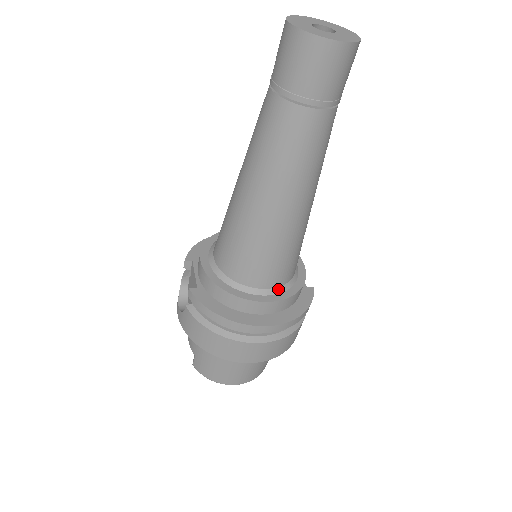
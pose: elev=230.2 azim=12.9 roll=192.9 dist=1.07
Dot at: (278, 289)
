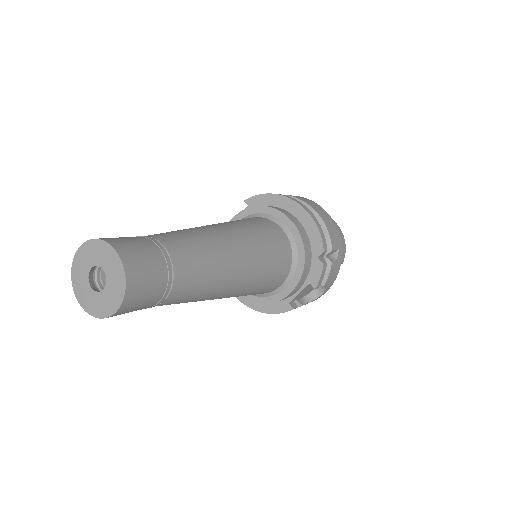
Dot at: occluded
